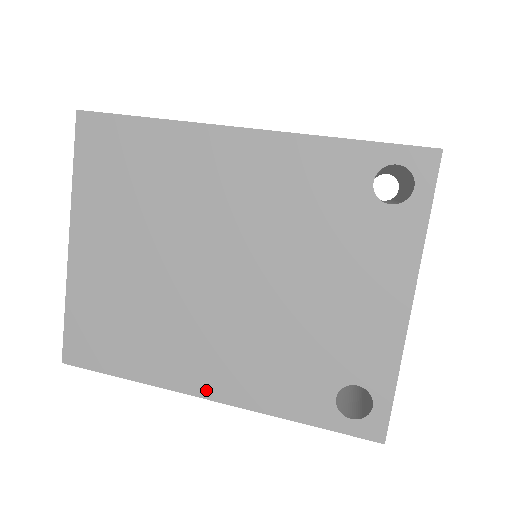
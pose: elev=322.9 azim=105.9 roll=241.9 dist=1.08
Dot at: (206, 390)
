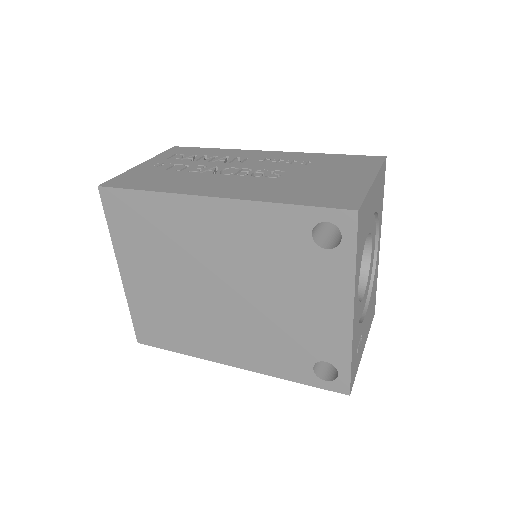
Dot at: (230, 361)
